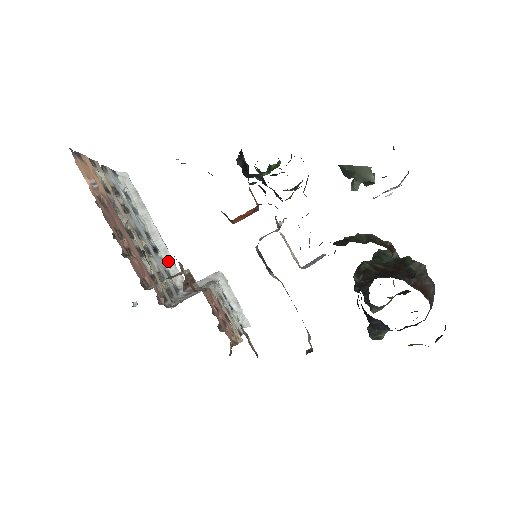
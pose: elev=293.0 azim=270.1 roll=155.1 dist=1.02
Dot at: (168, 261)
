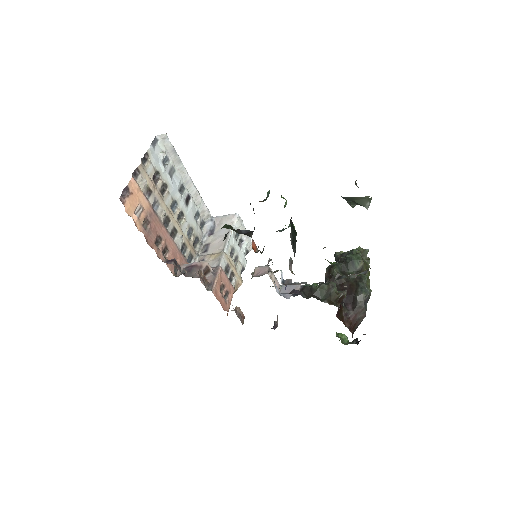
Dot at: (198, 202)
